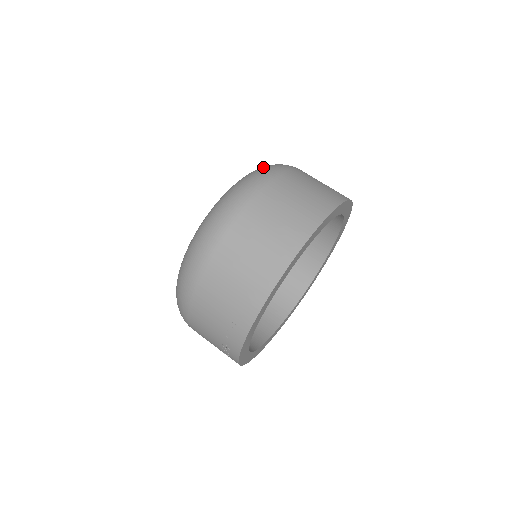
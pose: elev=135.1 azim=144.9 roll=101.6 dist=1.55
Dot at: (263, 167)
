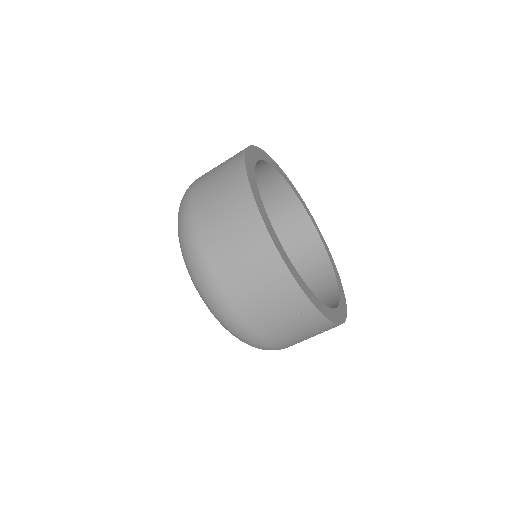
Dot at: (178, 219)
